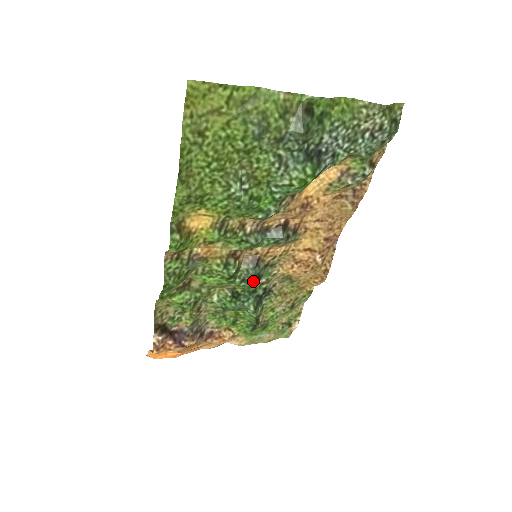
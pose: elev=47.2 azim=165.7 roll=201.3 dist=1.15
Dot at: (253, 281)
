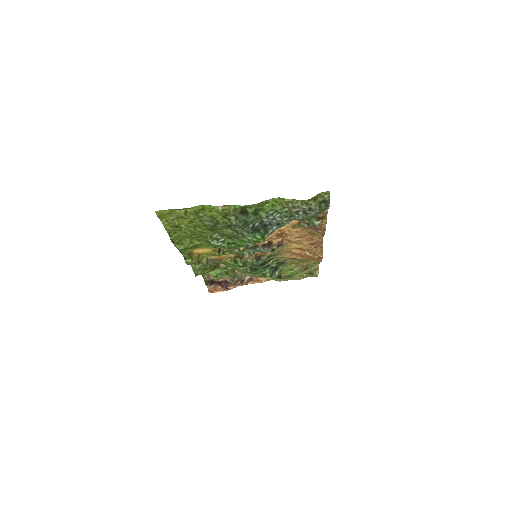
Dot at: (261, 265)
